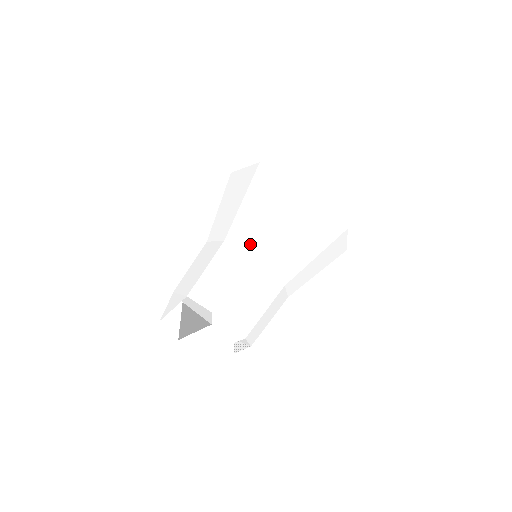
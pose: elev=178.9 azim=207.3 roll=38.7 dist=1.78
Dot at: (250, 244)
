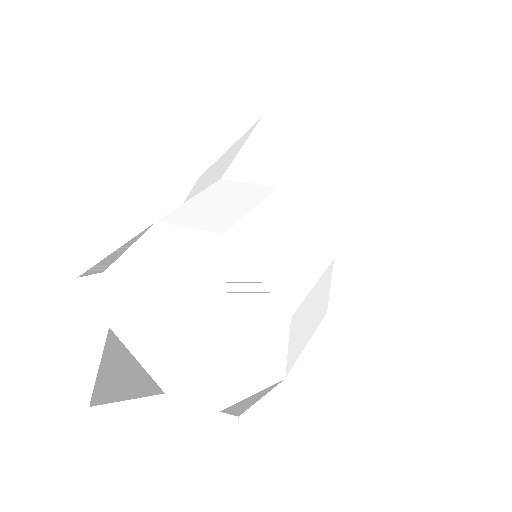
Dot at: (271, 176)
